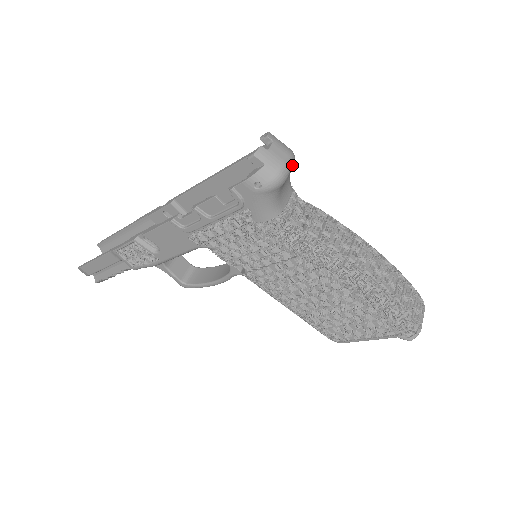
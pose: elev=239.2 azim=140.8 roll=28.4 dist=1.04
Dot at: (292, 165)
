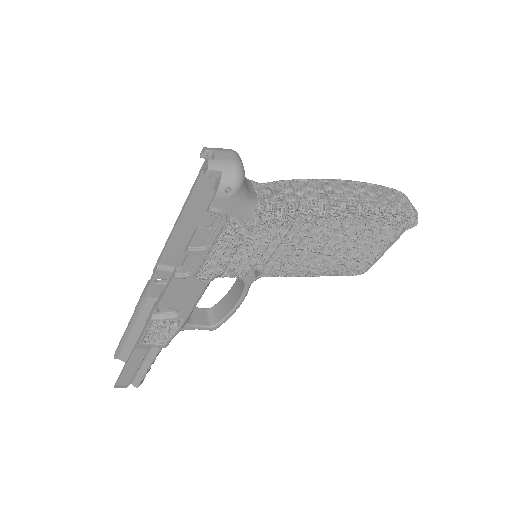
Dot at: (240, 158)
